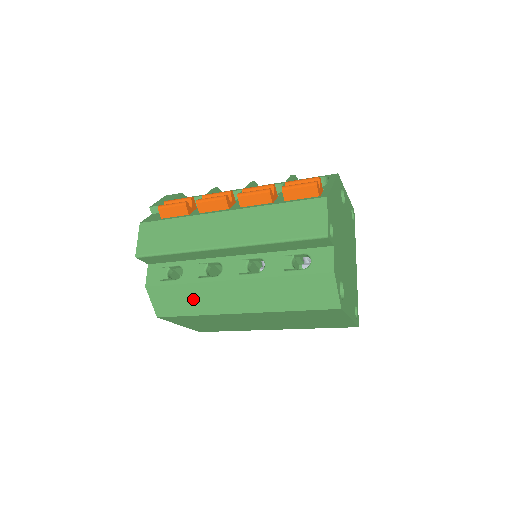
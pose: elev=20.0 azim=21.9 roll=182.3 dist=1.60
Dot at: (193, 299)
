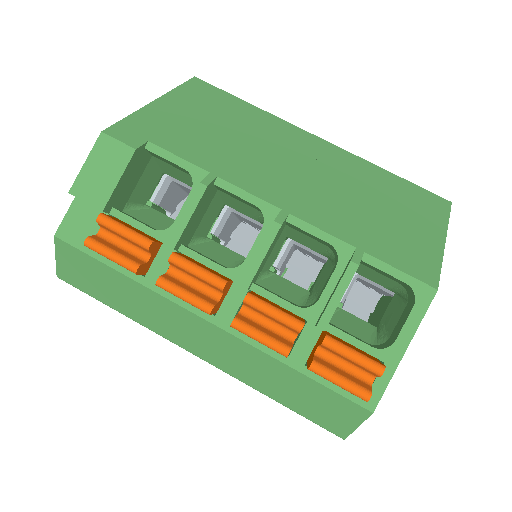
Dot at: occluded
